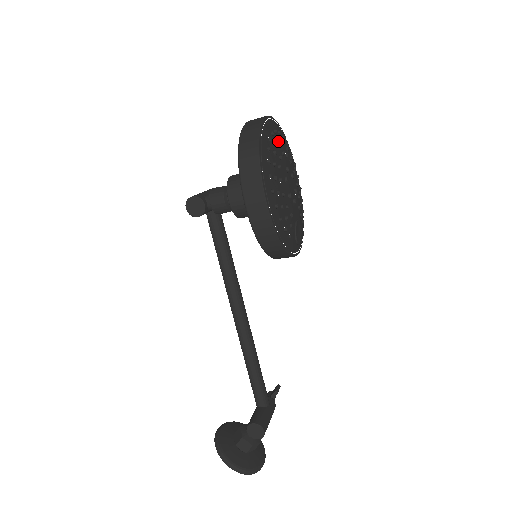
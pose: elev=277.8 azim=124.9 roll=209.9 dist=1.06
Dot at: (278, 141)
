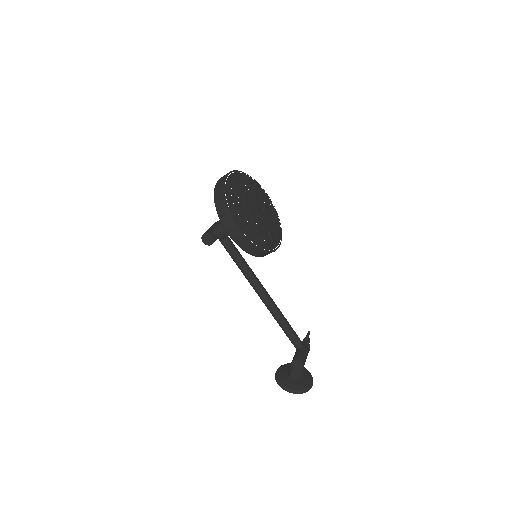
Dot at: (240, 185)
